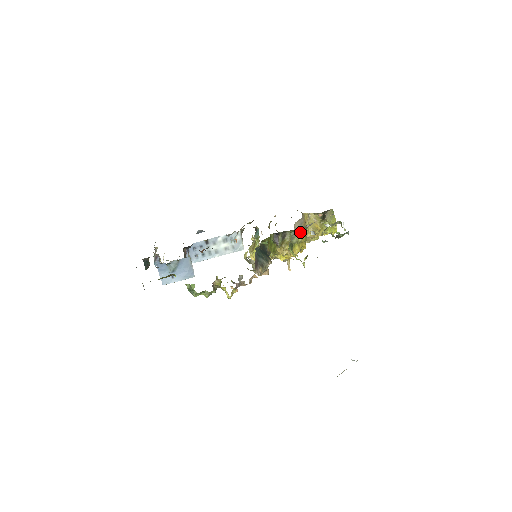
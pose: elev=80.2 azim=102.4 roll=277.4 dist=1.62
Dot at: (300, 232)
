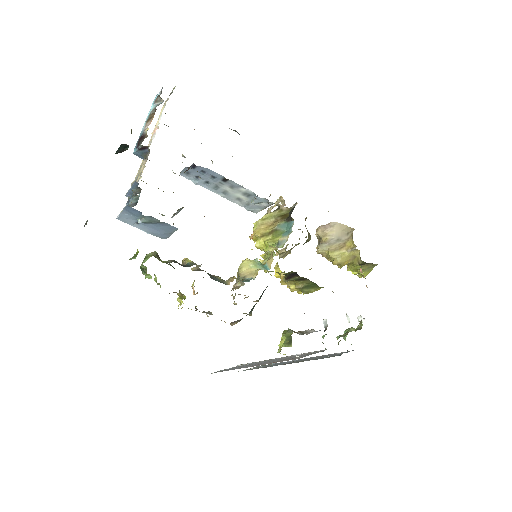
Dot at: occluded
